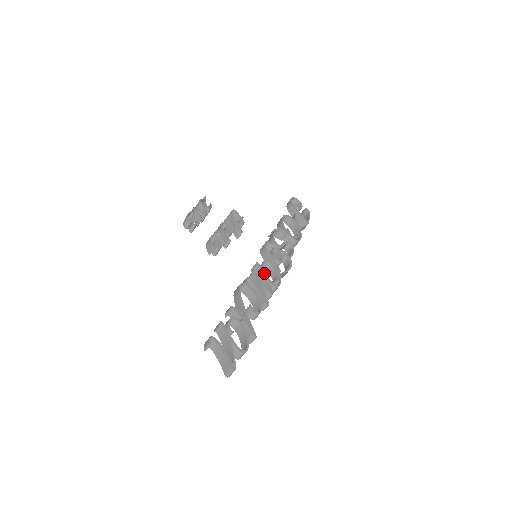
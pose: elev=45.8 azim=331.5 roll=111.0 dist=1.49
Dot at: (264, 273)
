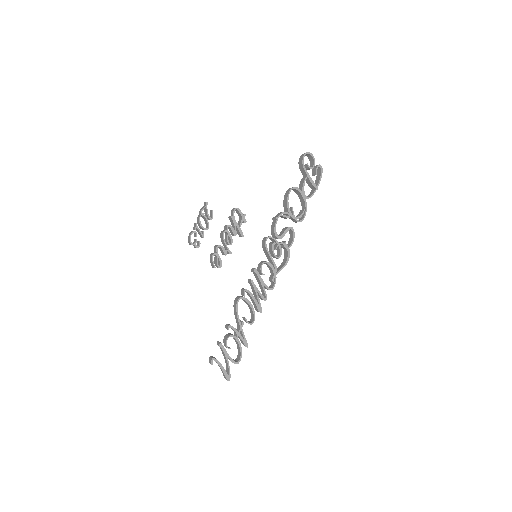
Dot at: (261, 279)
